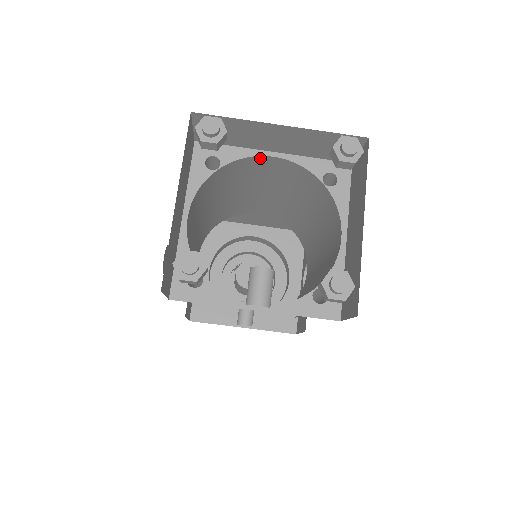
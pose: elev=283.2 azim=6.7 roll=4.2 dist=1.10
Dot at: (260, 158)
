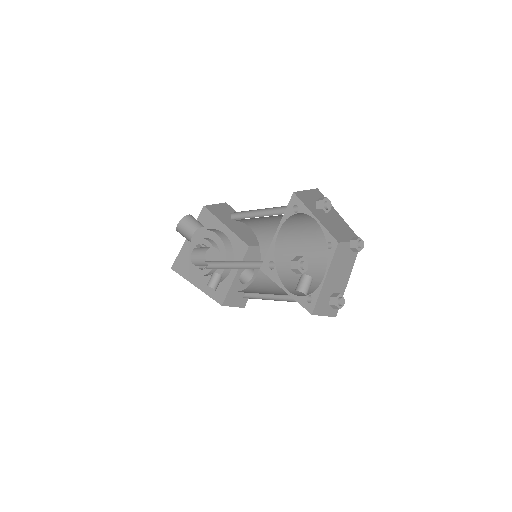
Dot at: (310, 217)
